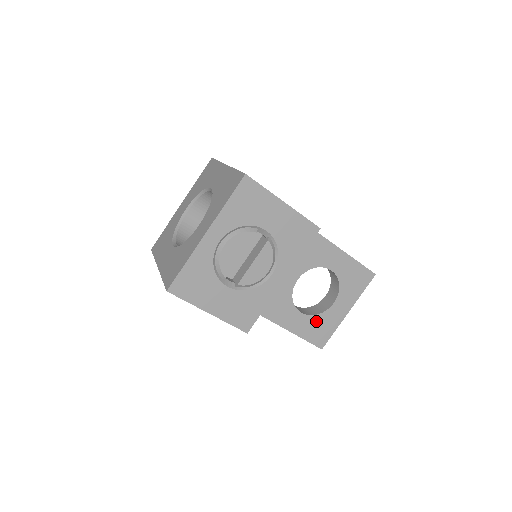
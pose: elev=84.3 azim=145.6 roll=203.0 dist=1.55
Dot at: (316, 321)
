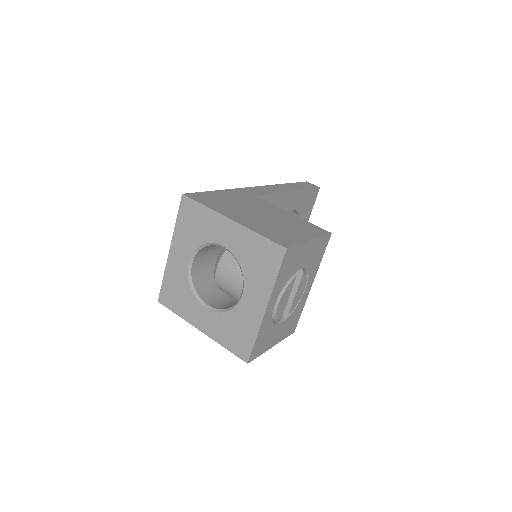
Dot at: occluded
